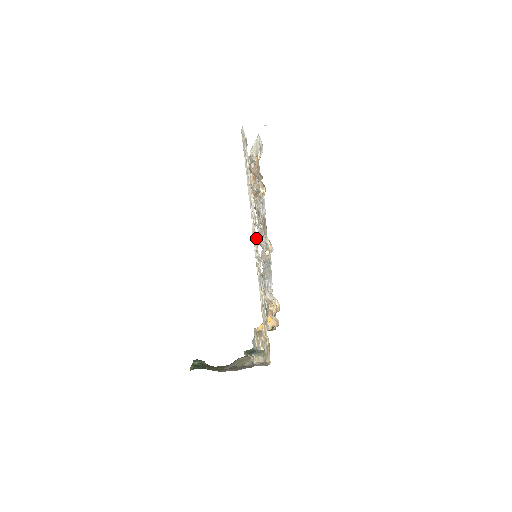
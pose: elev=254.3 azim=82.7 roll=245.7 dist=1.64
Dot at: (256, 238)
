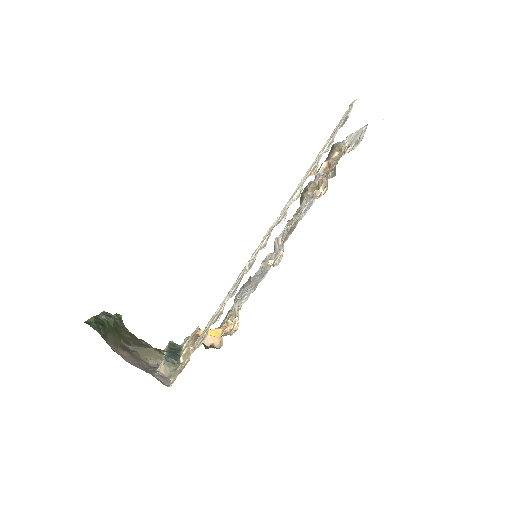
Dot at: (267, 238)
